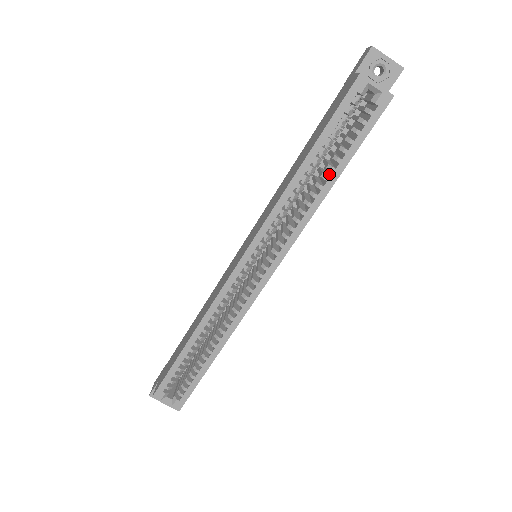
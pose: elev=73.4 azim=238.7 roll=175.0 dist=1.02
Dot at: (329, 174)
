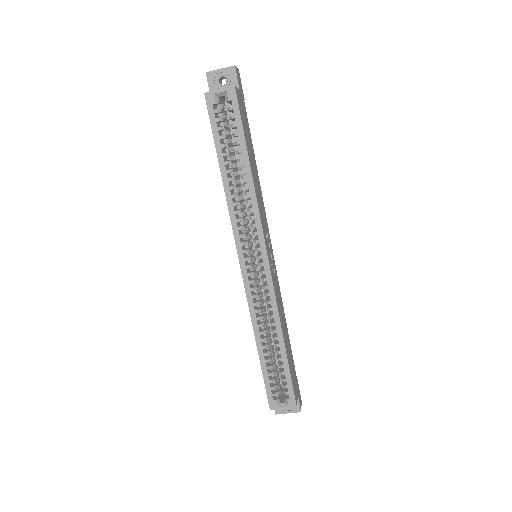
Dot at: (245, 165)
